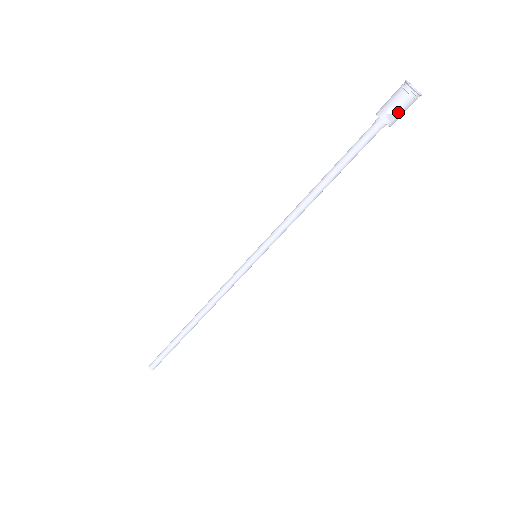
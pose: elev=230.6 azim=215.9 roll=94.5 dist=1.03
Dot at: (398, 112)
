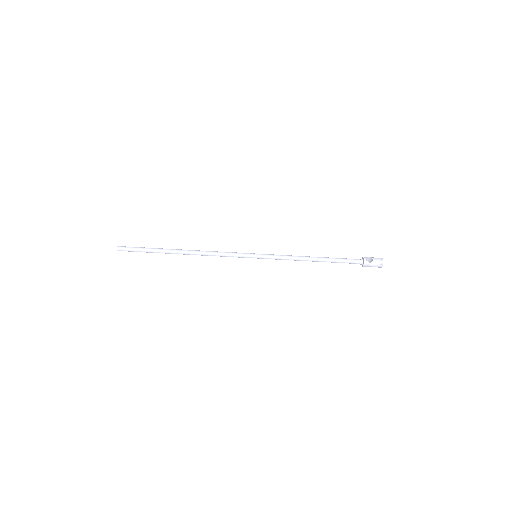
Dot at: (370, 264)
